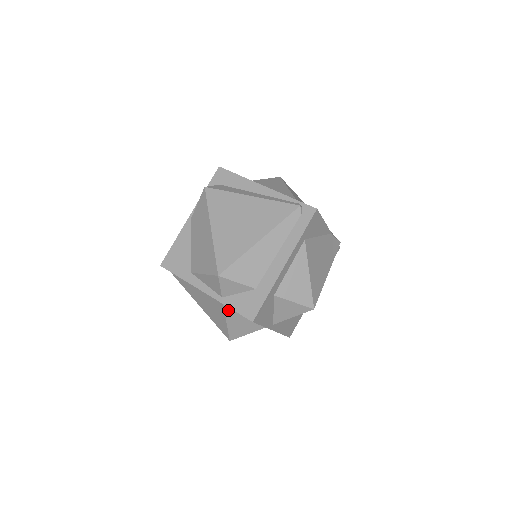
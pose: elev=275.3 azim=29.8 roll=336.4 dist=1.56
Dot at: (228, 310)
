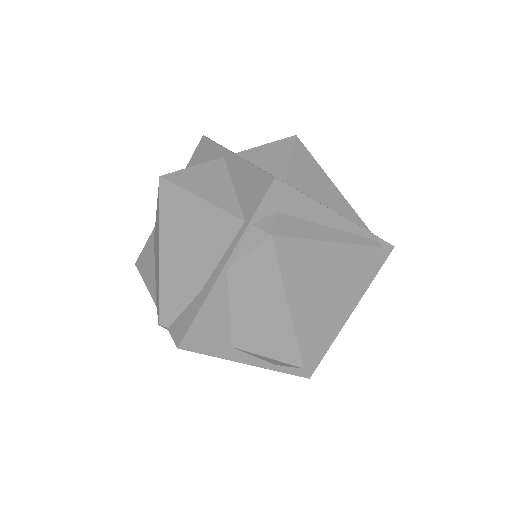
Dot at: occluded
